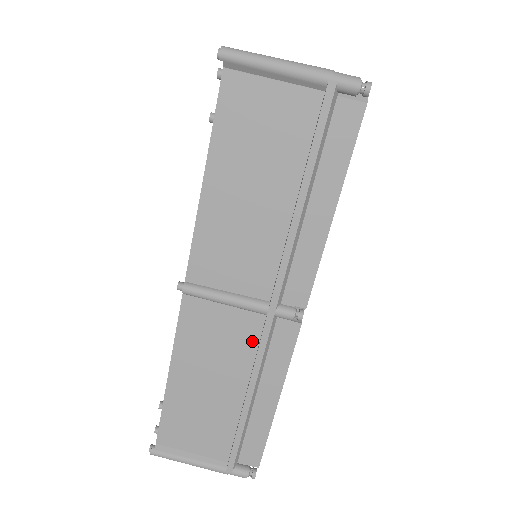
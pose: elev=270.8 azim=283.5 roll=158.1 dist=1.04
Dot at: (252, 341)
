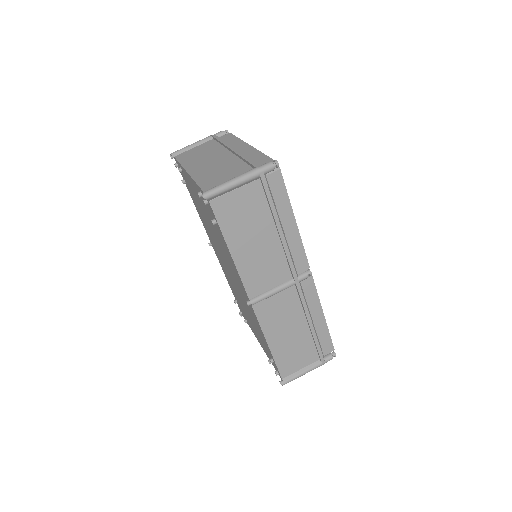
Dot at: (296, 300)
